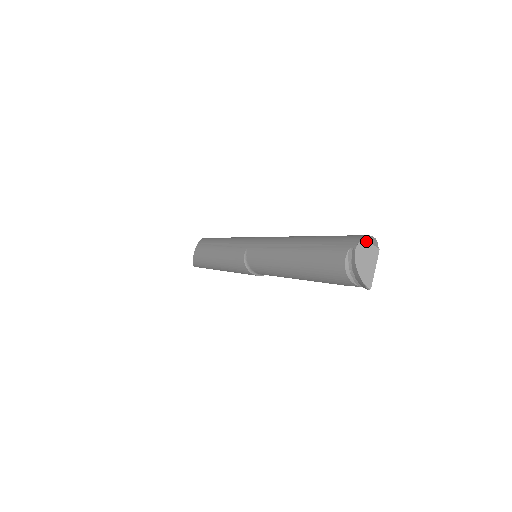
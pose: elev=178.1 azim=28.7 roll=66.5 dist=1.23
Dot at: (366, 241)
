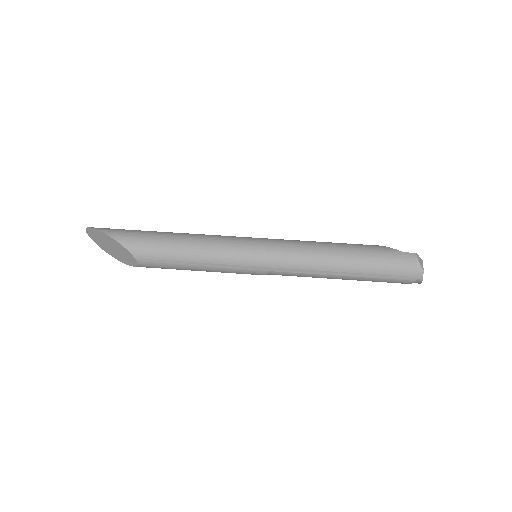
Dot at: (423, 269)
